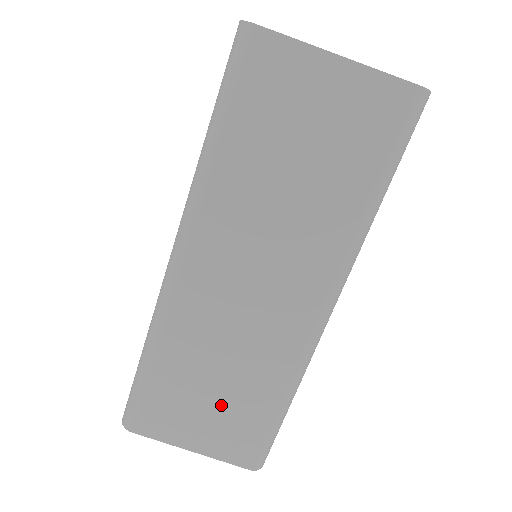
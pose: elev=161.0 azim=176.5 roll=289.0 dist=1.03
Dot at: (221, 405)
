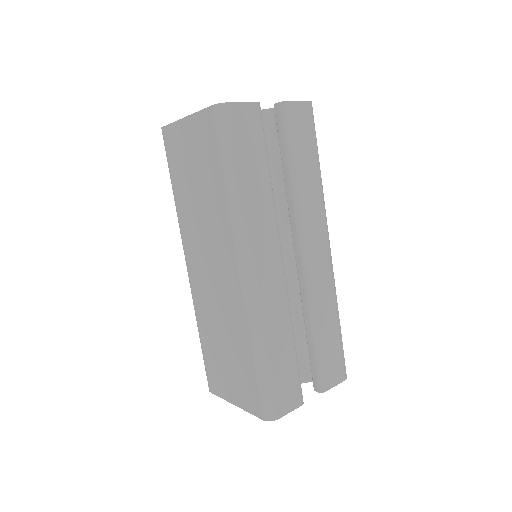
Dot at: (232, 363)
